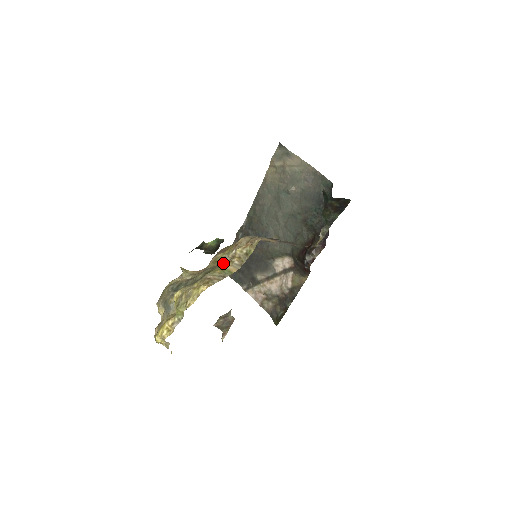
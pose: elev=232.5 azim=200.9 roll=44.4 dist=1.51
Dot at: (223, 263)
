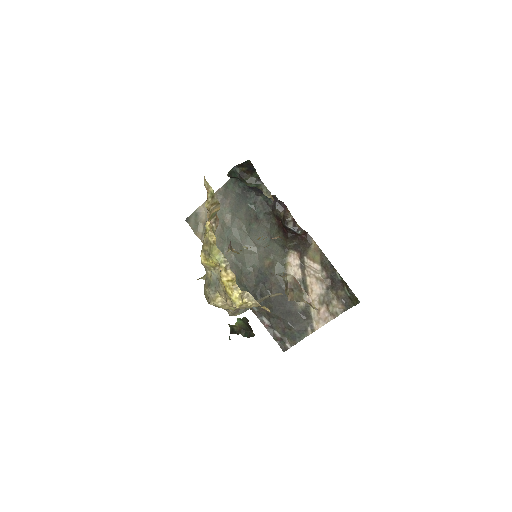
Dot at: occluded
